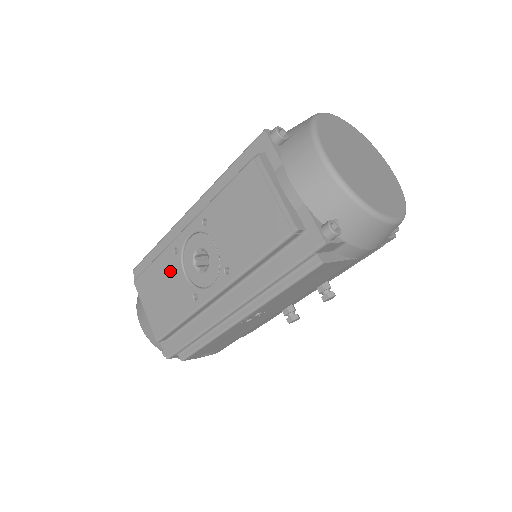
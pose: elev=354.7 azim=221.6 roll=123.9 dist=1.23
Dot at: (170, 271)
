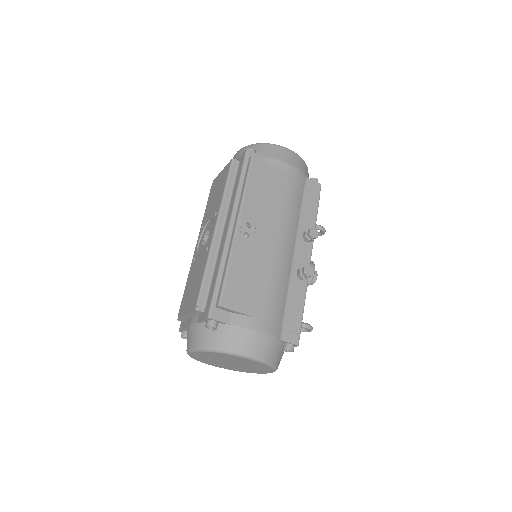
Dot at: (194, 270)
